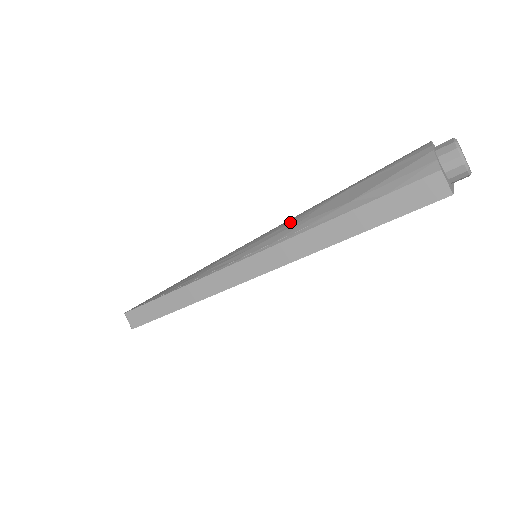
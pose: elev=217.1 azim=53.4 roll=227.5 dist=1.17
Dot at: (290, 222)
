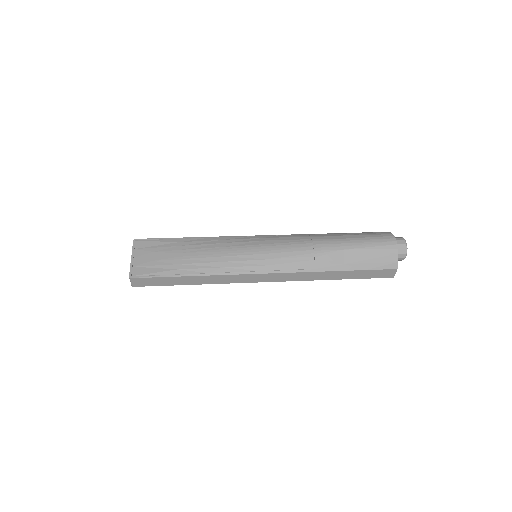
Dot at: (299, 256)
